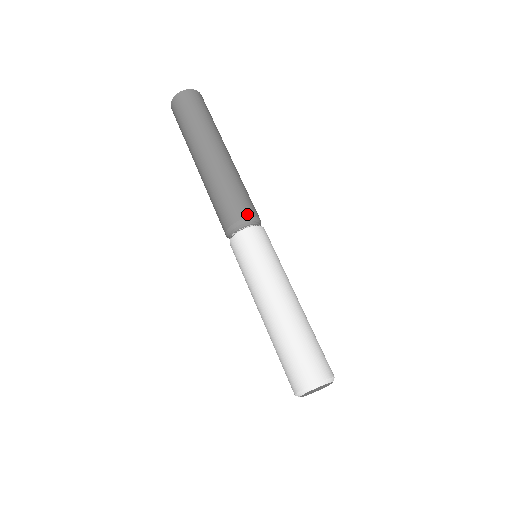
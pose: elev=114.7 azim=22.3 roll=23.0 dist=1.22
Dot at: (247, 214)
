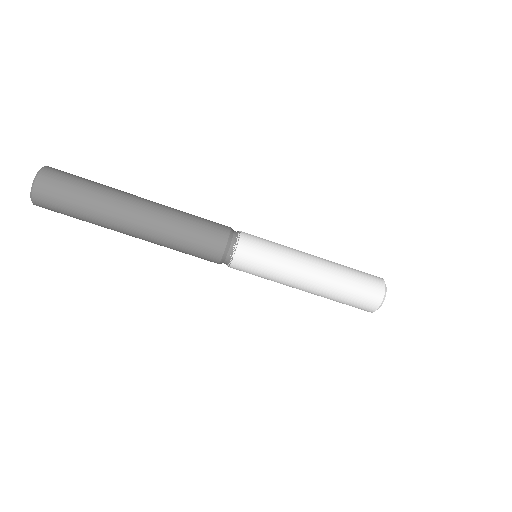
Dot at: (217, 259)
